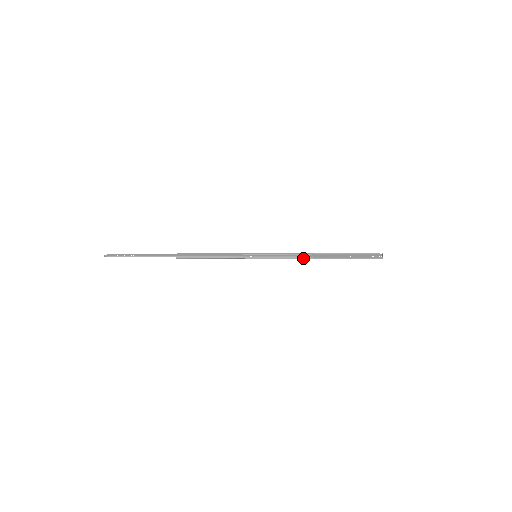
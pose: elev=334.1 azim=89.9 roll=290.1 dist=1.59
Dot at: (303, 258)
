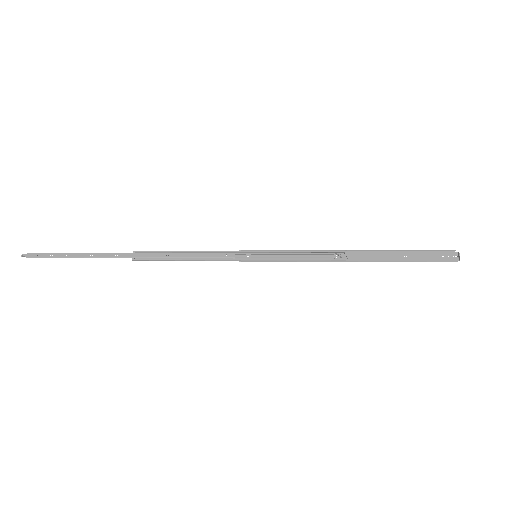
Dot at: (330, 261)
